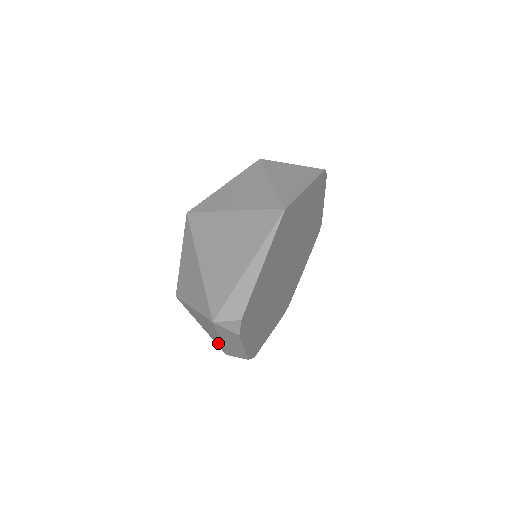
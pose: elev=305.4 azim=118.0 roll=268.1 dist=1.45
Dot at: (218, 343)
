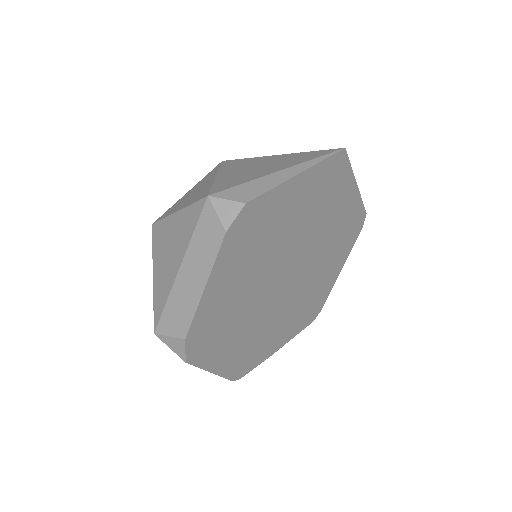
Dot at: (162, 297)
